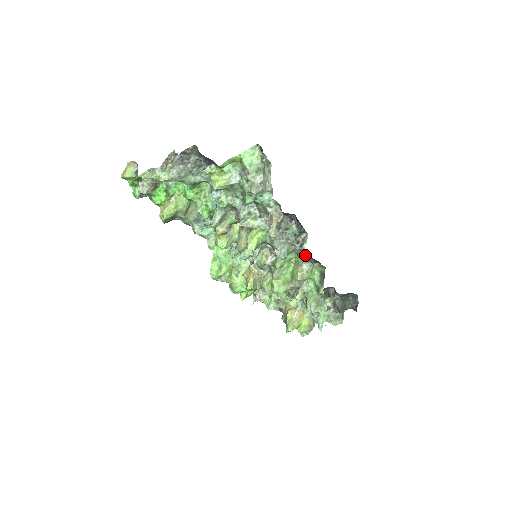
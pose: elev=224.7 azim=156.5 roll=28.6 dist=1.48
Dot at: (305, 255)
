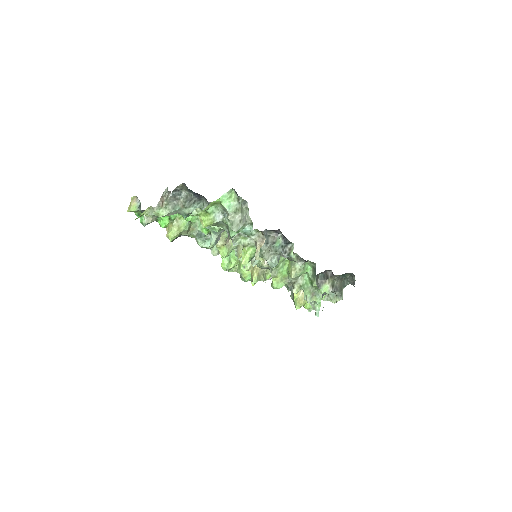
Dot at: (294, 261)
